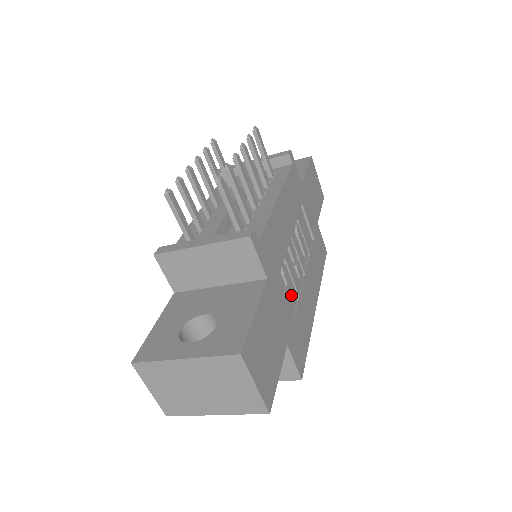
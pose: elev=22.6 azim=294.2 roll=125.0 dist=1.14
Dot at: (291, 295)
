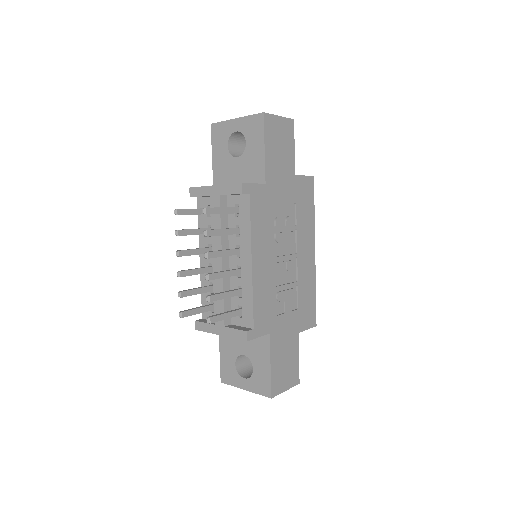
Dot at: (290, 299)
